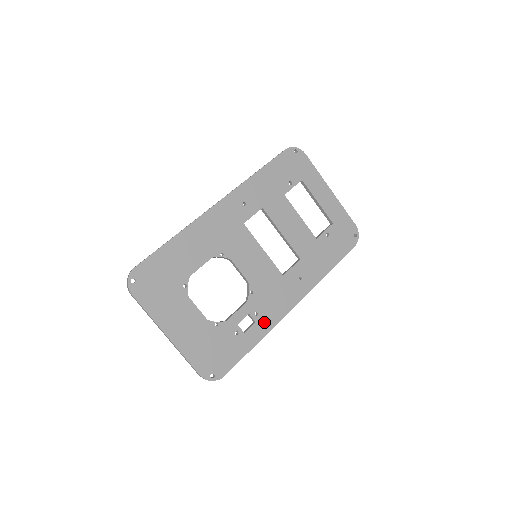
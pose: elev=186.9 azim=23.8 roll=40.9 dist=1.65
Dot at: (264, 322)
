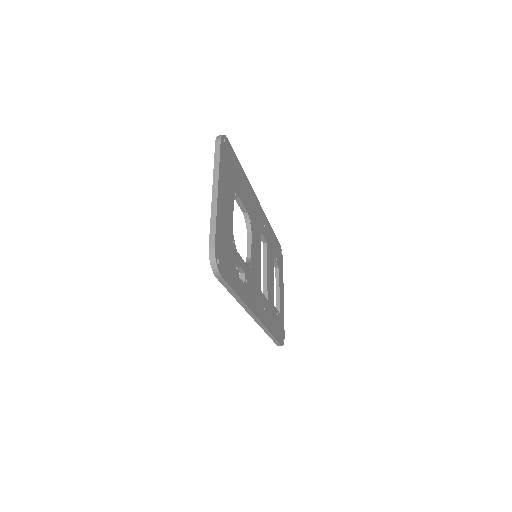
Dot at: (246, 293)
